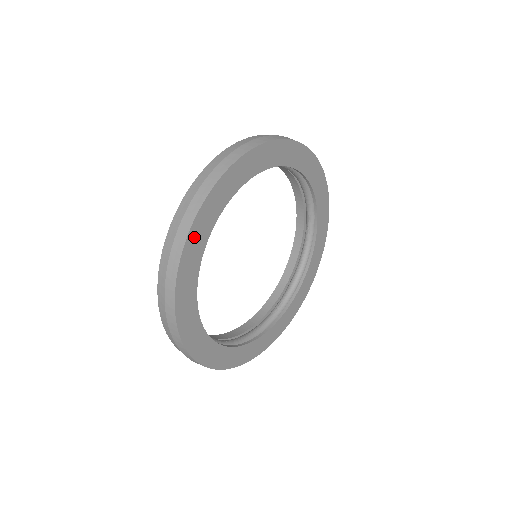
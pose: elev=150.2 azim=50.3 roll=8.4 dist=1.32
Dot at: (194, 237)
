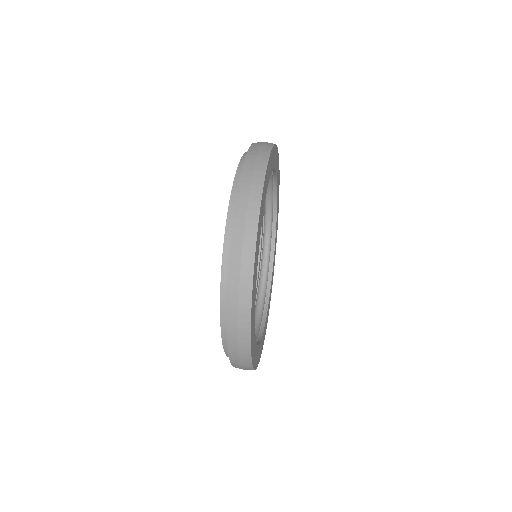
Dot at: (252, 310)
